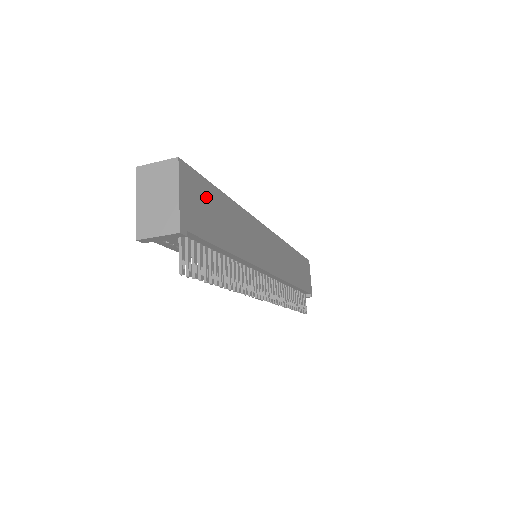
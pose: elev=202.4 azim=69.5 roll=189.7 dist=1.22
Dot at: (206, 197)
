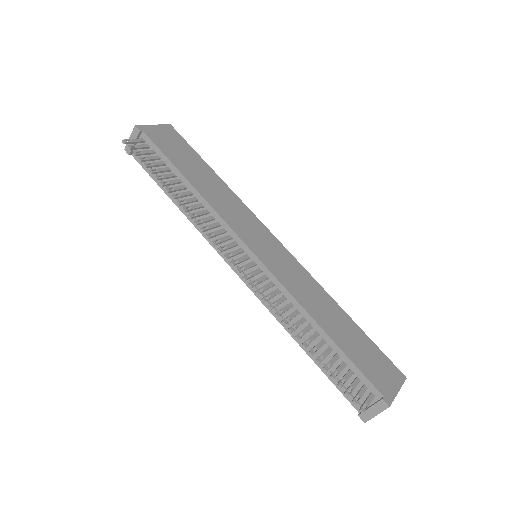
Dot at: (183, 149)
